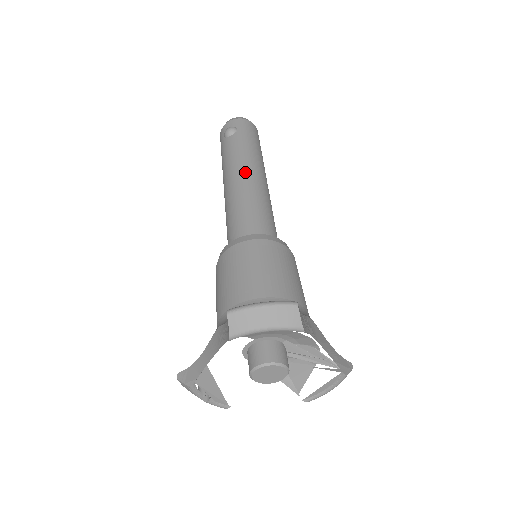
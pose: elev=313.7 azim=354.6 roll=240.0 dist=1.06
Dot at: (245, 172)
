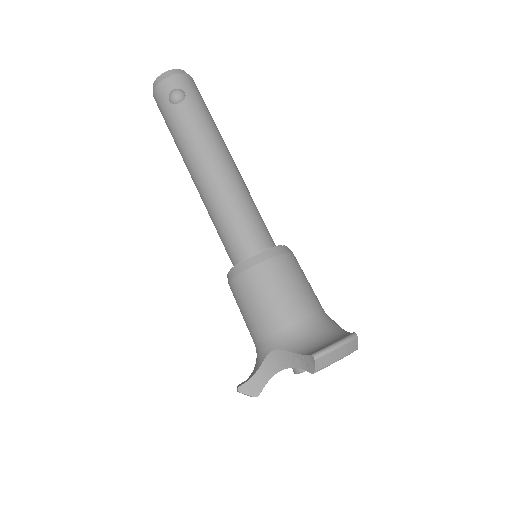
Dot at: (221, 162)
